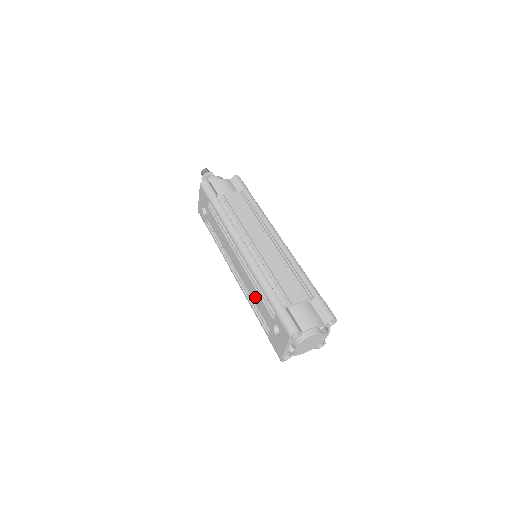
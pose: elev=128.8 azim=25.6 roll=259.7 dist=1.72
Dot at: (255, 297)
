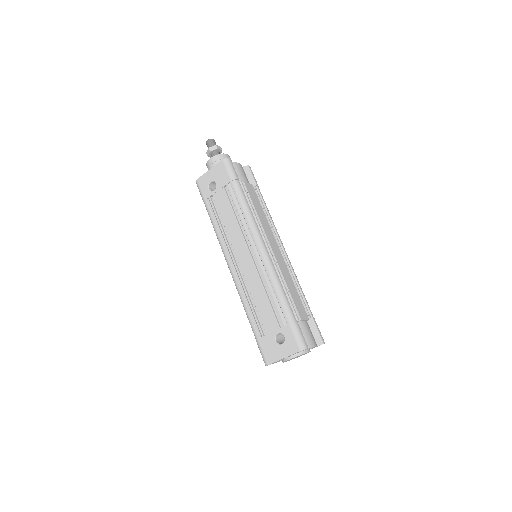
Dot at: (260, 299)
